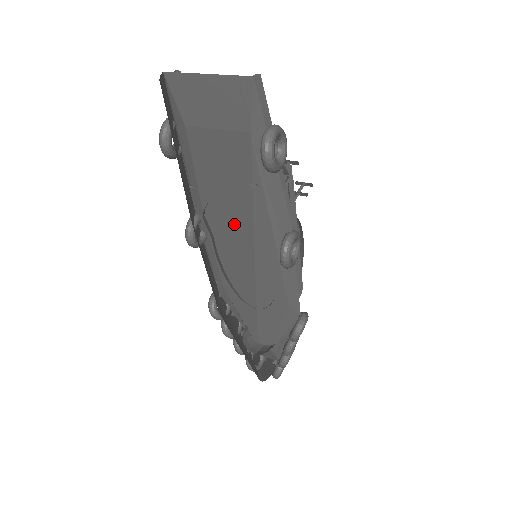
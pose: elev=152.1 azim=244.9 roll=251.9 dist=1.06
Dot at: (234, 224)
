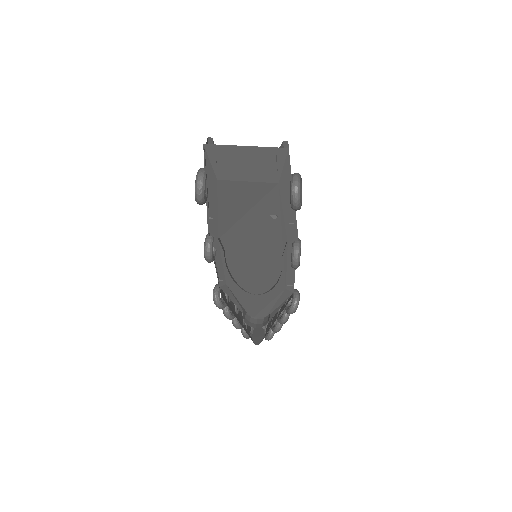
Dot at: (248, 241)
